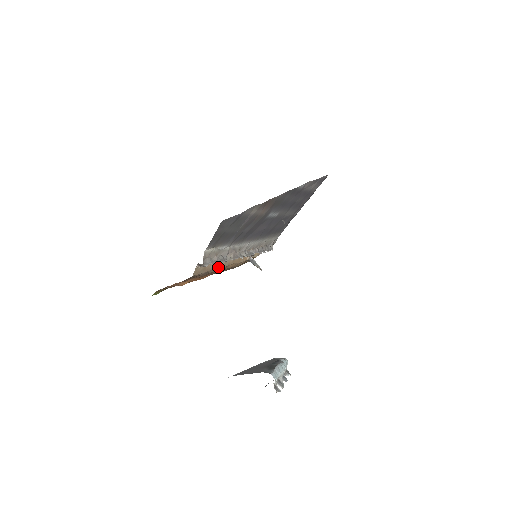
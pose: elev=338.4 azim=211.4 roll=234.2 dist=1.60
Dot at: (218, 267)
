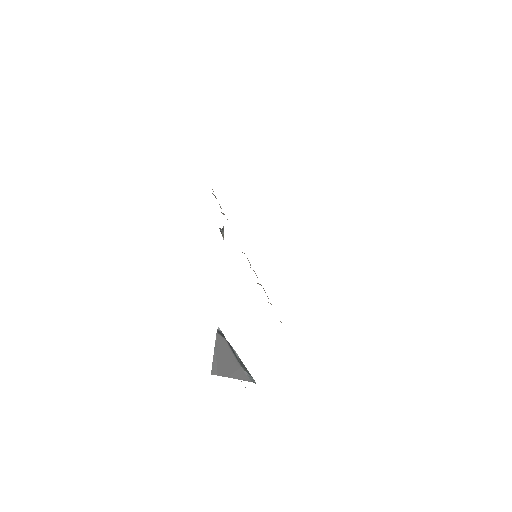
Dot at: occluded
